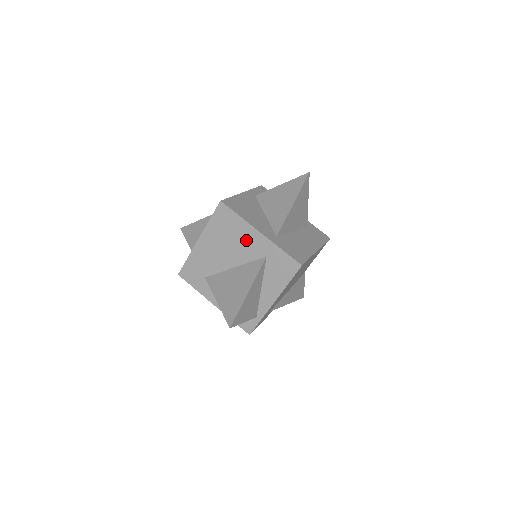
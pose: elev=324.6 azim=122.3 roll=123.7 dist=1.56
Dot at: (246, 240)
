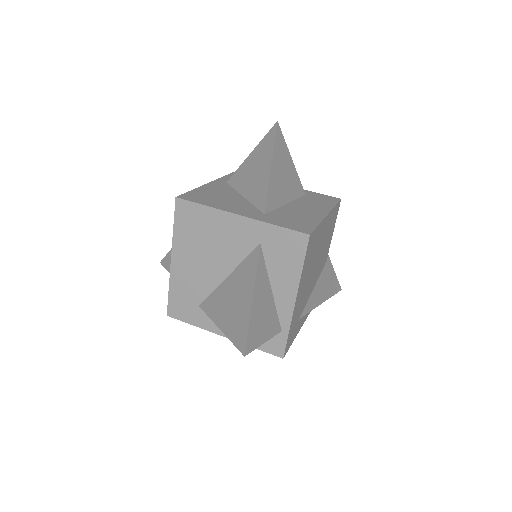
Dot at: (226, 234)
